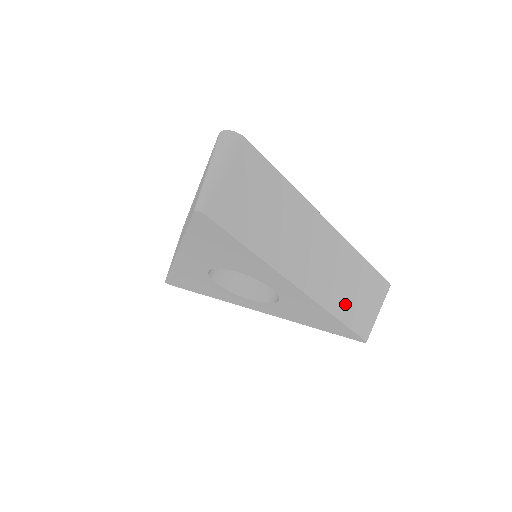
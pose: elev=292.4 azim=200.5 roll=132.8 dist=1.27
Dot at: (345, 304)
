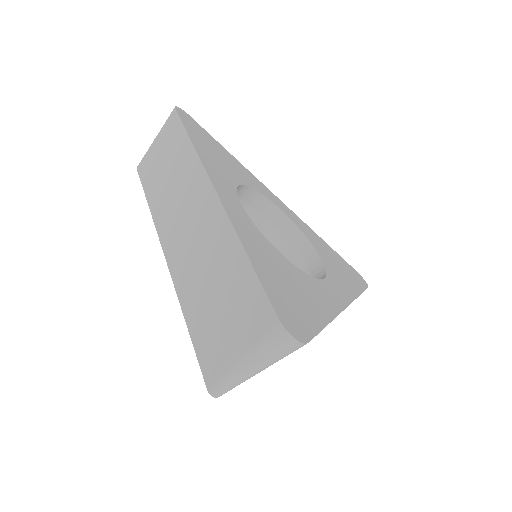
Dot at: occluded
